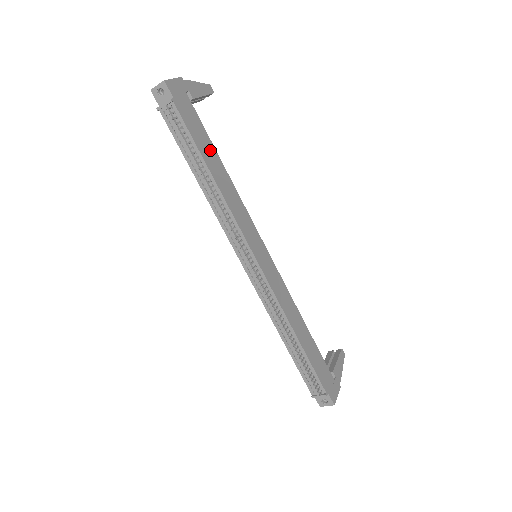
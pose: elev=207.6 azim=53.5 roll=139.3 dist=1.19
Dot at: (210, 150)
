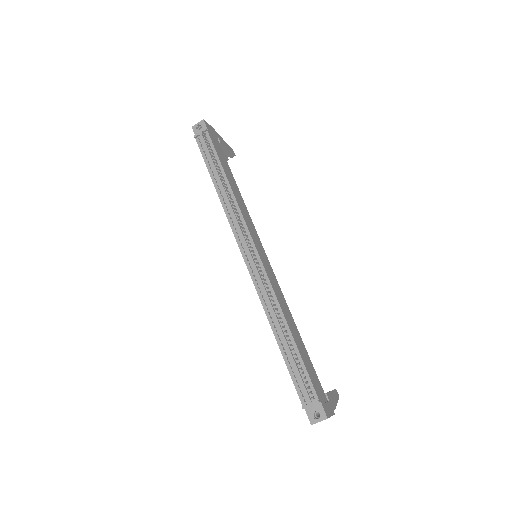
Dot at: (228, 171)
